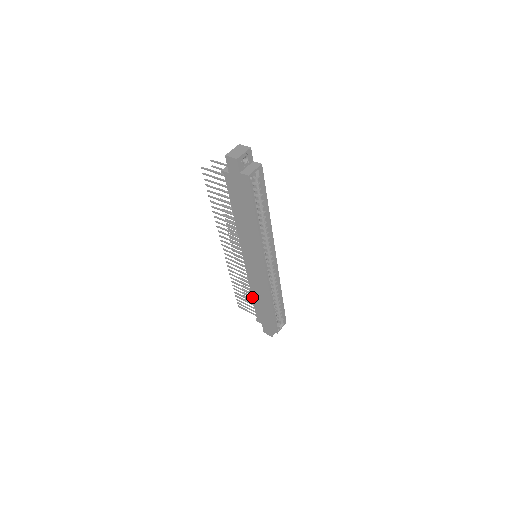
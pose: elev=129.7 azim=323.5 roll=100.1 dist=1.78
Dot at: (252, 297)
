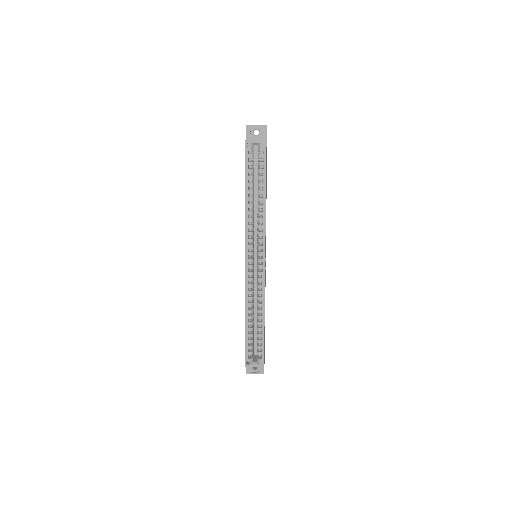
Dot at: occluded
